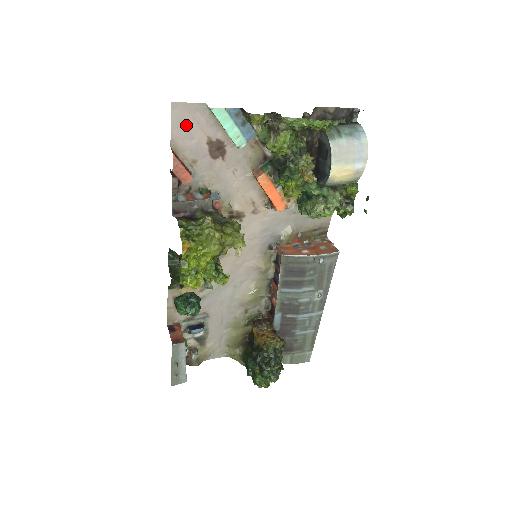
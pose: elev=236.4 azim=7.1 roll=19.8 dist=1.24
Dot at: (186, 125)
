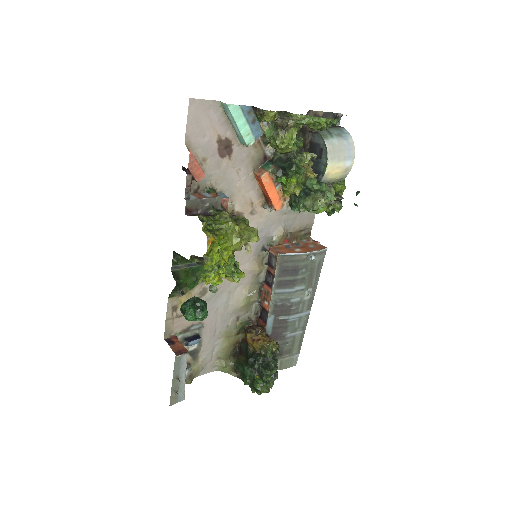
Dot at: (200, 122)
